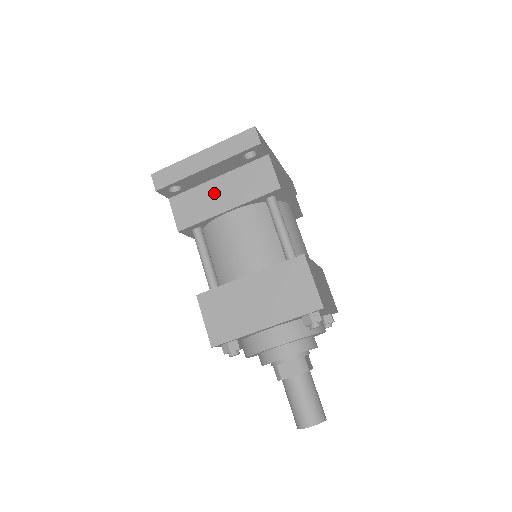
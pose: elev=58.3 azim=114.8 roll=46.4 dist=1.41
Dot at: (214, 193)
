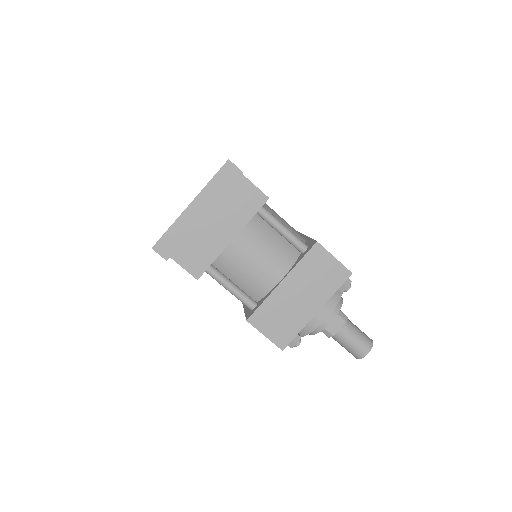
Dot at: (211, 231)
